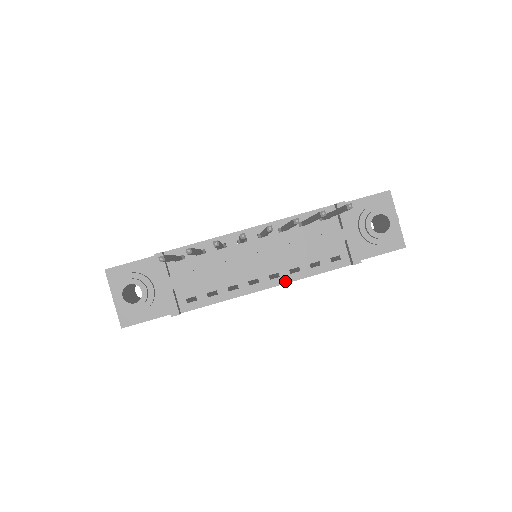
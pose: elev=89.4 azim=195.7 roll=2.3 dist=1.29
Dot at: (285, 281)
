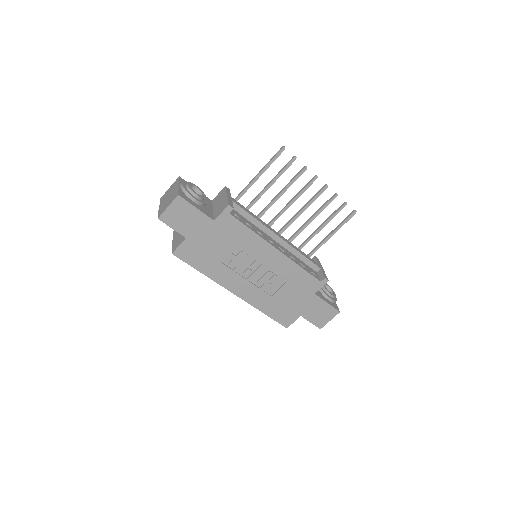
Dot at: (288, 256)
